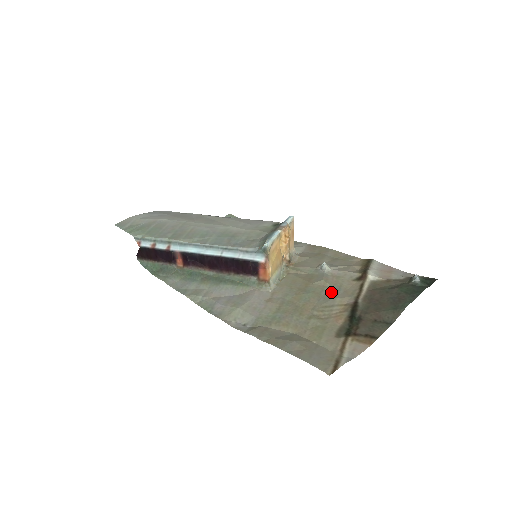
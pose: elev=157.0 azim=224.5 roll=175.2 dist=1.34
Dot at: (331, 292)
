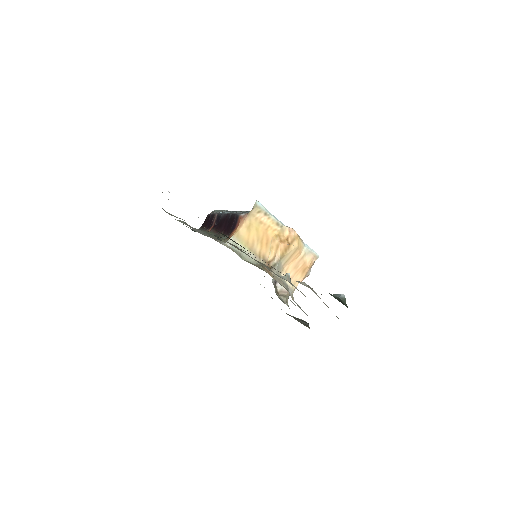
Dot at: occluded
